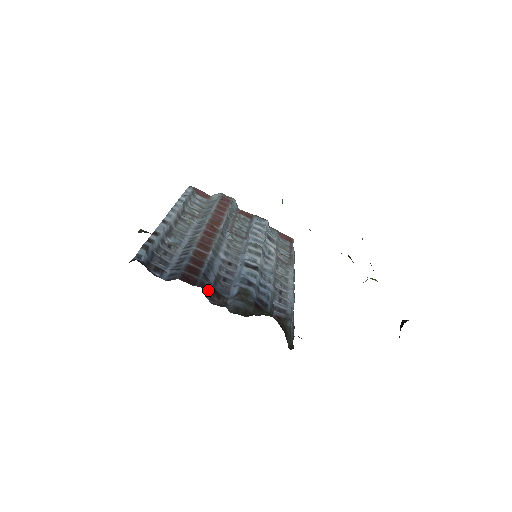
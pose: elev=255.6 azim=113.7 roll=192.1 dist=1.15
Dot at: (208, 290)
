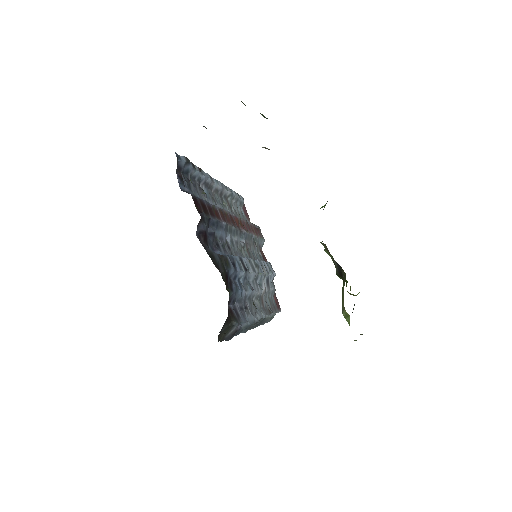
Dot at: (203, 227)
